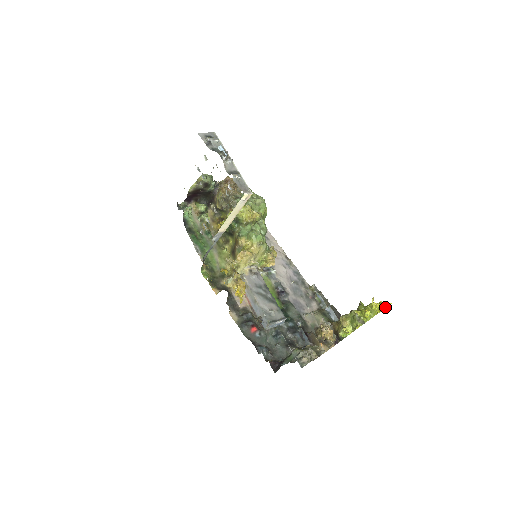
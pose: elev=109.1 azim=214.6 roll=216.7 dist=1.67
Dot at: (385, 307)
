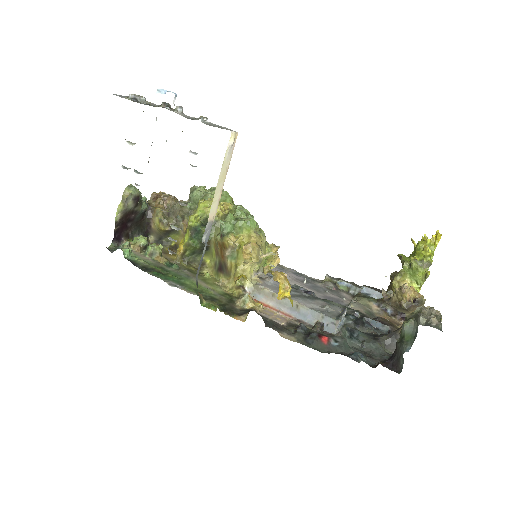
Dot at: occluded
